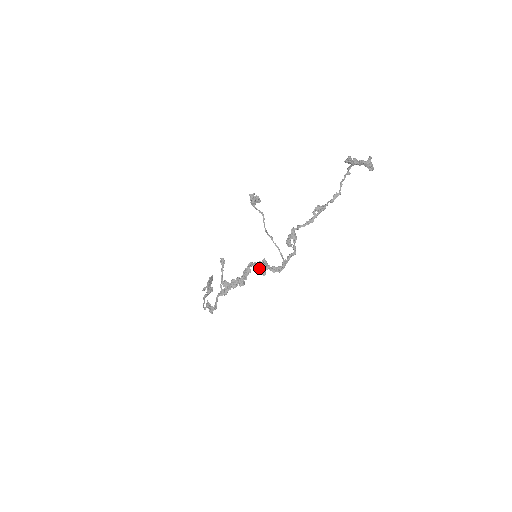
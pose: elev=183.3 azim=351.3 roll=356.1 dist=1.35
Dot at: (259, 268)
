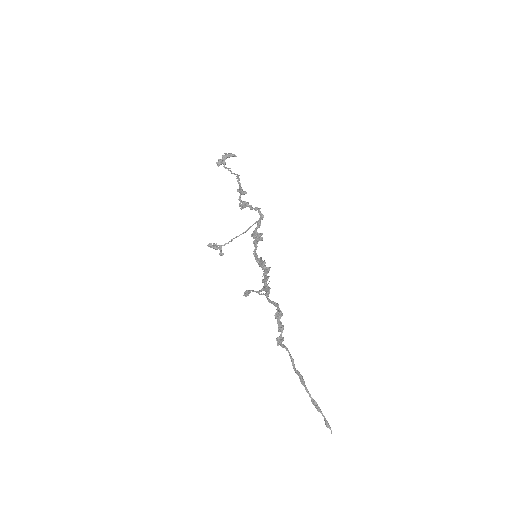
Dot at: (255, 239)
